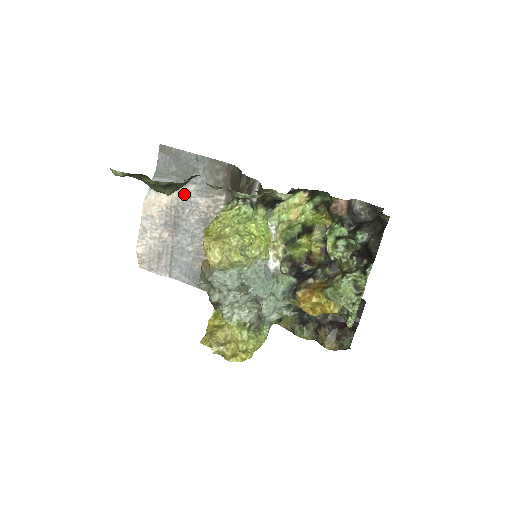
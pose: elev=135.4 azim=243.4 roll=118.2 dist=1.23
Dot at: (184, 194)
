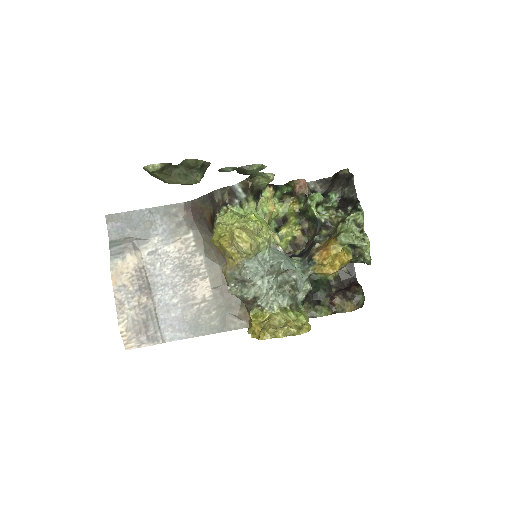
Dot at: (149, 250)
